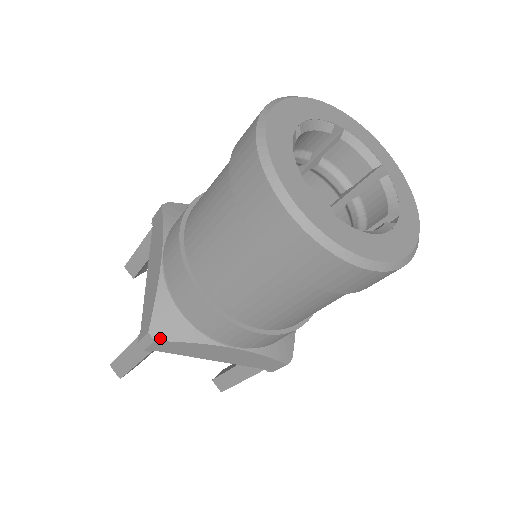
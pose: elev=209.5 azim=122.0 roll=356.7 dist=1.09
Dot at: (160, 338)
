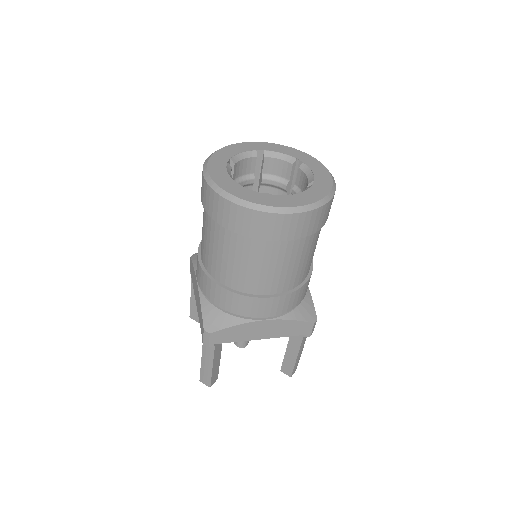
Dot at: (212, 330)
